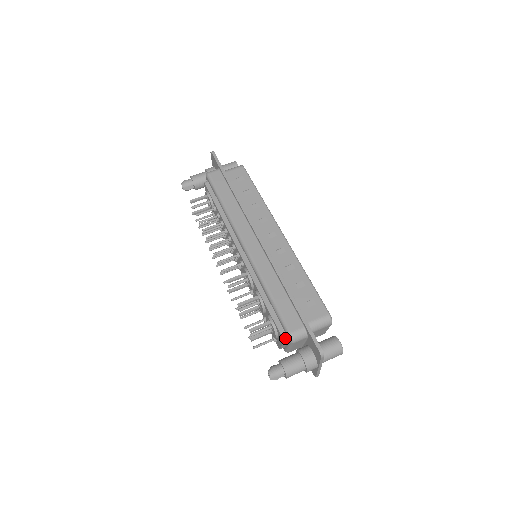
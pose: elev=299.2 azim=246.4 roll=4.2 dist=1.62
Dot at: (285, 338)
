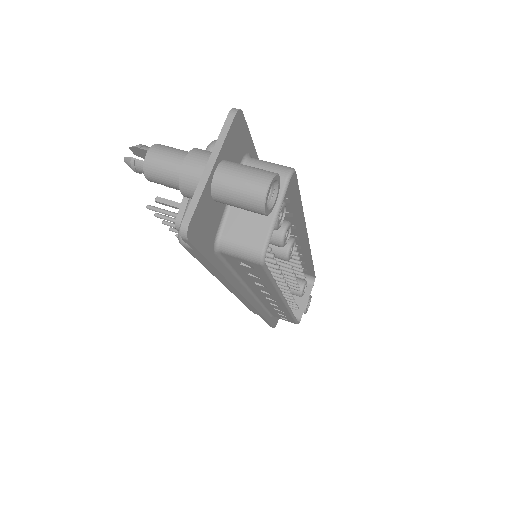
Dot at: occluded
